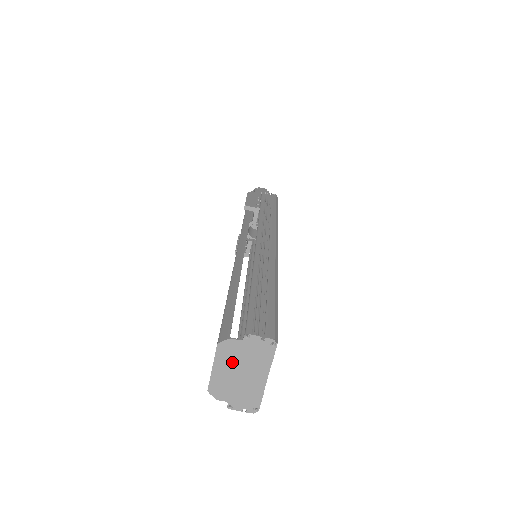
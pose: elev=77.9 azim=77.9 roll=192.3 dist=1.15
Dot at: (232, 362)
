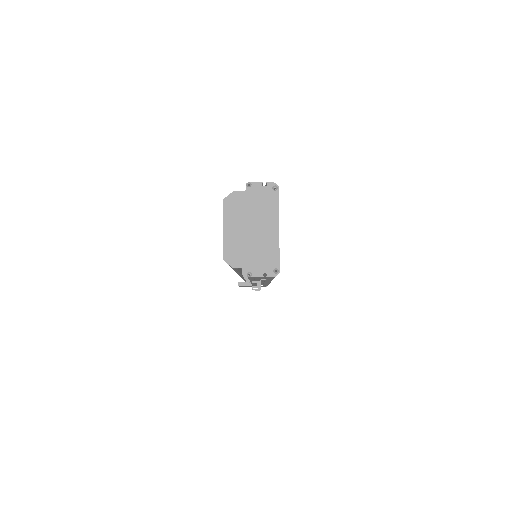
Dot at: (241, 218)
